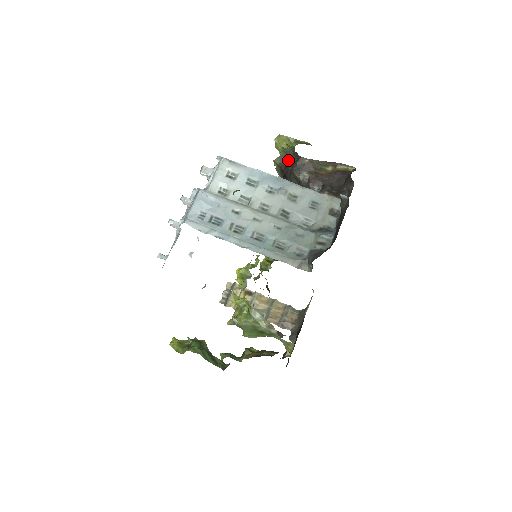
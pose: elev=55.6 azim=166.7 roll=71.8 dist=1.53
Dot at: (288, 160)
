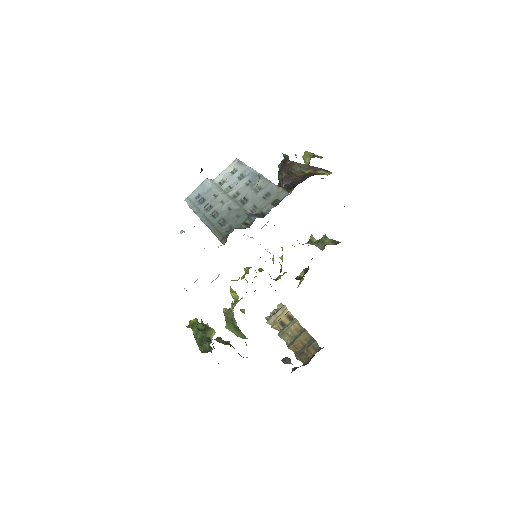
Dot at: occluded
